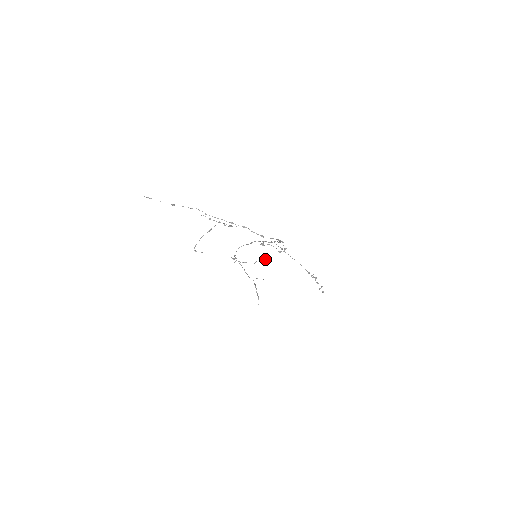
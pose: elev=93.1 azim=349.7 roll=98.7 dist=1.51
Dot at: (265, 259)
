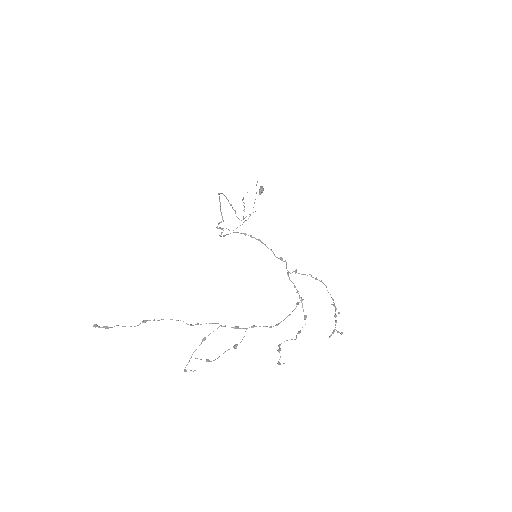
Dot at: (260, 193)
